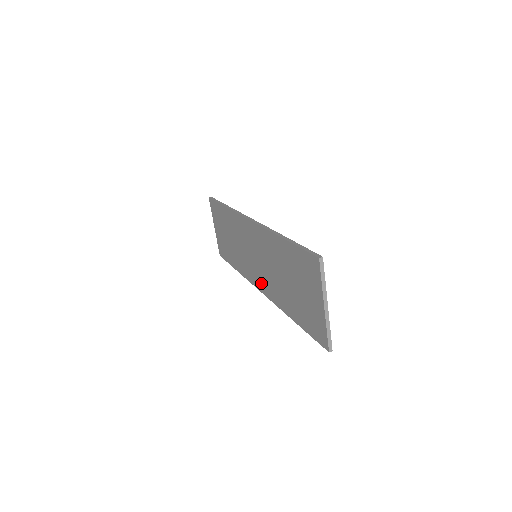
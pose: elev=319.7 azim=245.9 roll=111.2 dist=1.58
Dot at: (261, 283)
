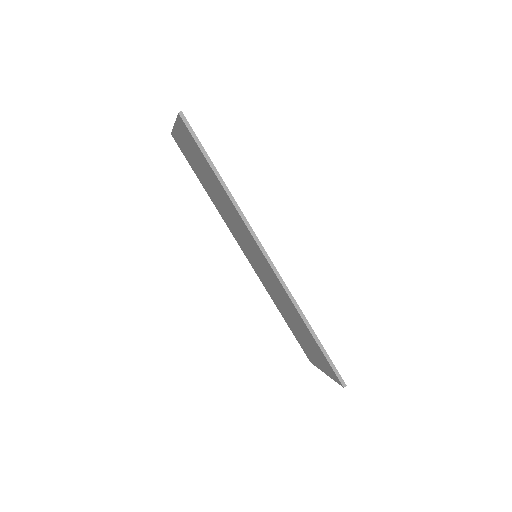
Dot at: (251, 262)
